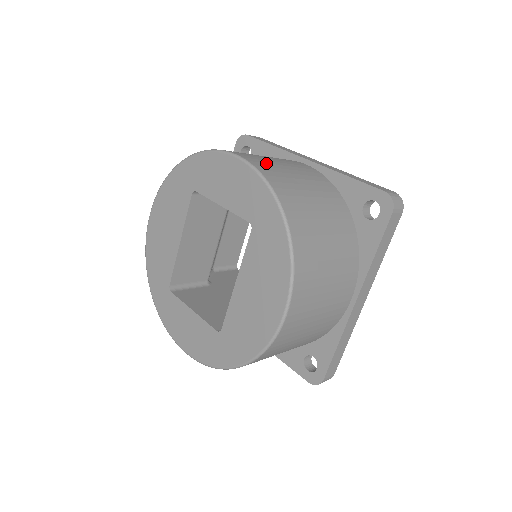
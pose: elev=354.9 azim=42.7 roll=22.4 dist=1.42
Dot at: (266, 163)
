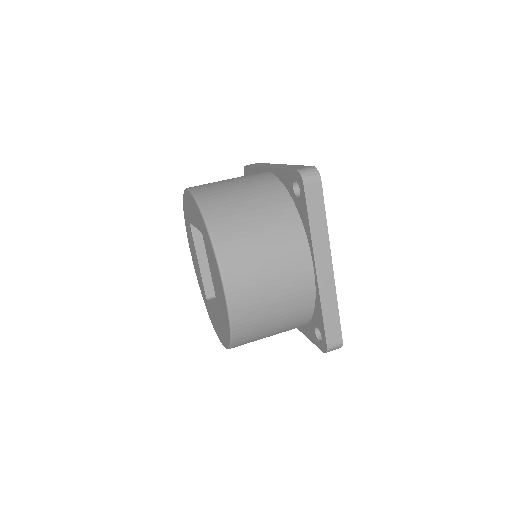
Dot at: (210, 186)
